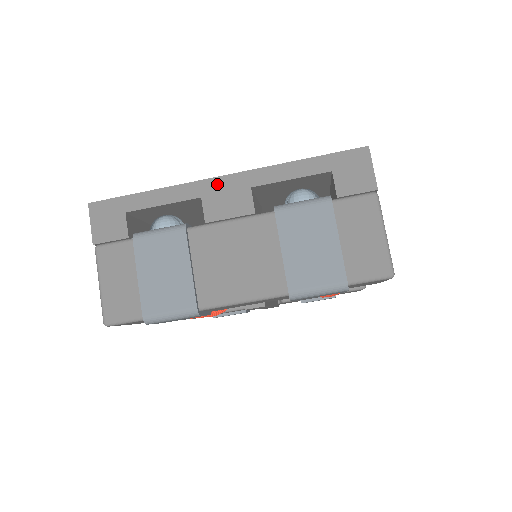
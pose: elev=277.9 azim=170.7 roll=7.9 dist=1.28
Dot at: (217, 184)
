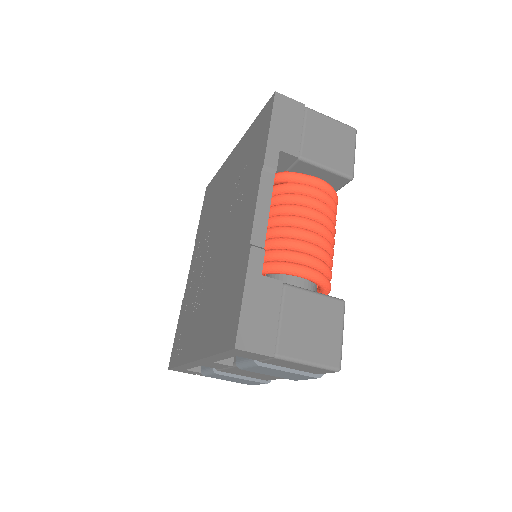
Dot at: (198, 363)
